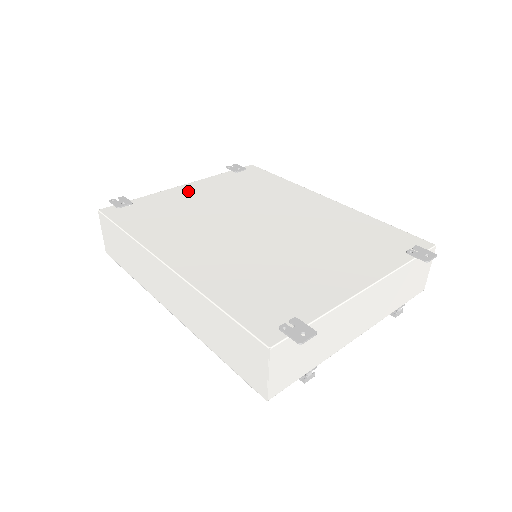
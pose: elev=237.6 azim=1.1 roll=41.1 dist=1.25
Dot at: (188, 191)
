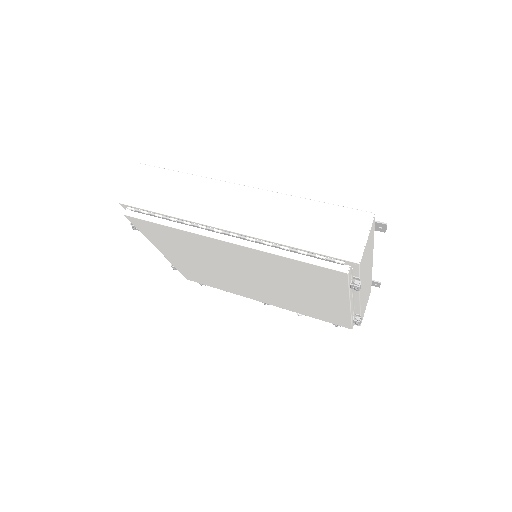
Dot at: occluded
